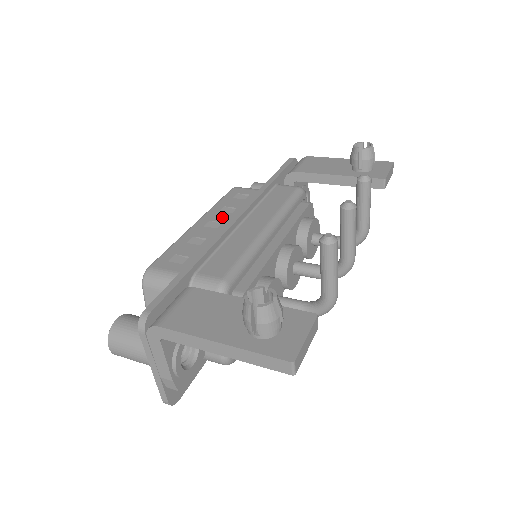
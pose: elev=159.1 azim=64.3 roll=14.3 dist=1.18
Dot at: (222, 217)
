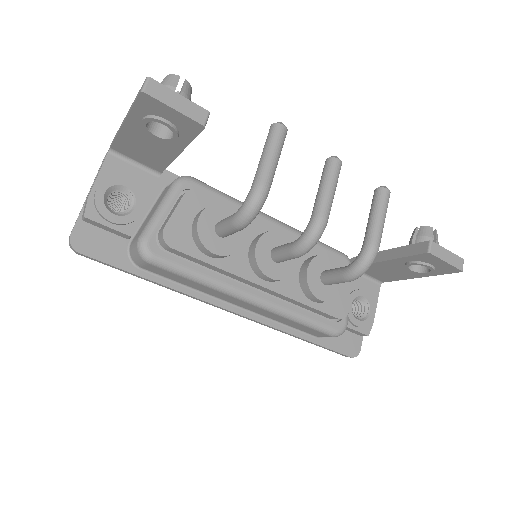
Dot at: occluded
